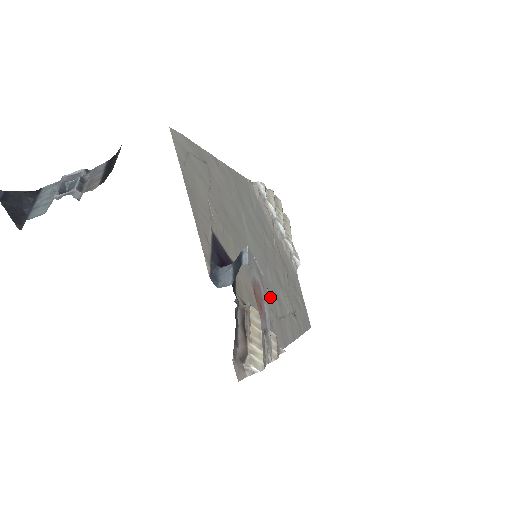
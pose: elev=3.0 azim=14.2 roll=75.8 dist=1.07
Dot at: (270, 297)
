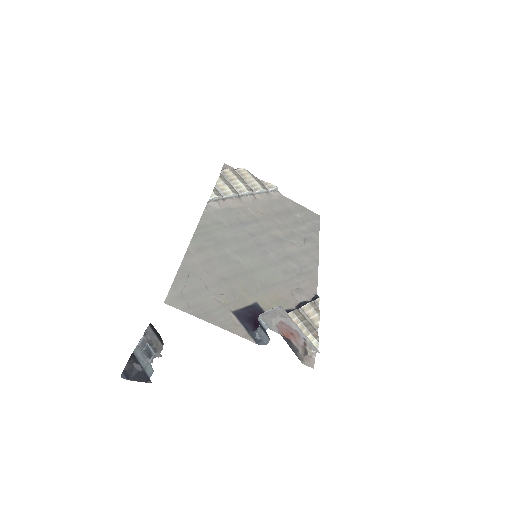
Dot at: (285, 271)
